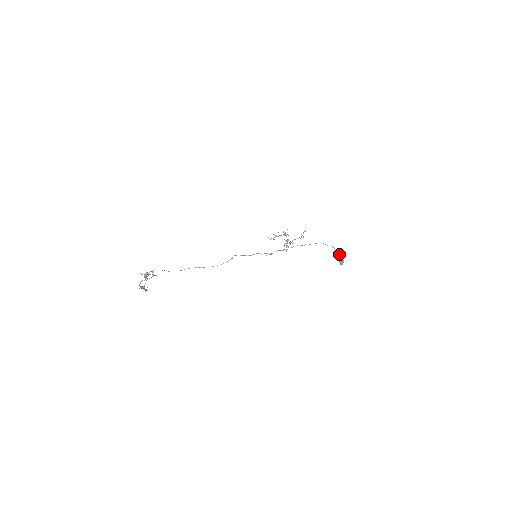
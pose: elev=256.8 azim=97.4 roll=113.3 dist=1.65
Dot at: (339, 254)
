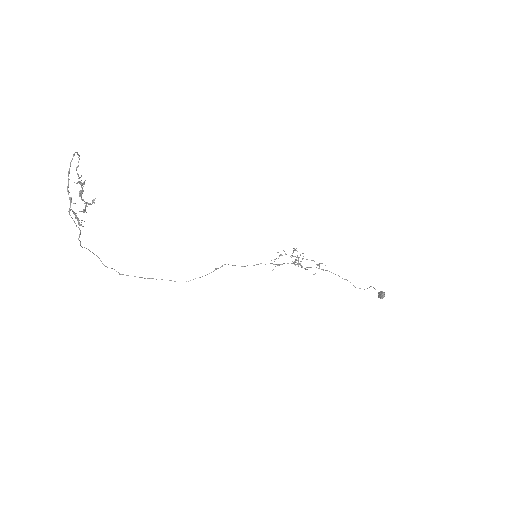
Dot at: (375, 289)
